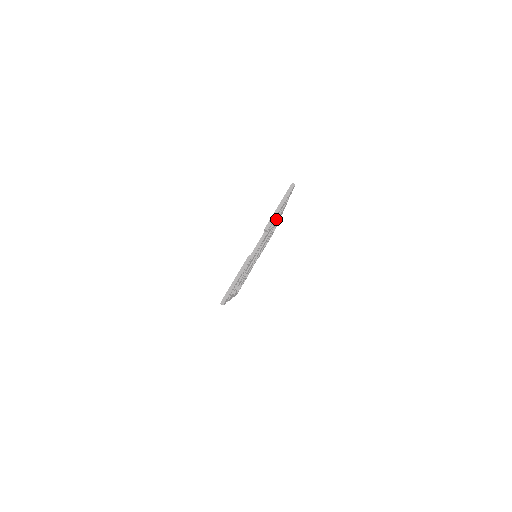
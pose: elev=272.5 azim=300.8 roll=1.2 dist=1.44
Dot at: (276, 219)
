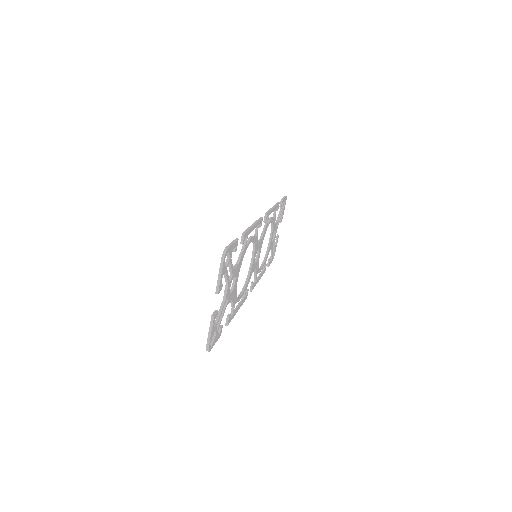
Dot at: (243, 249)
